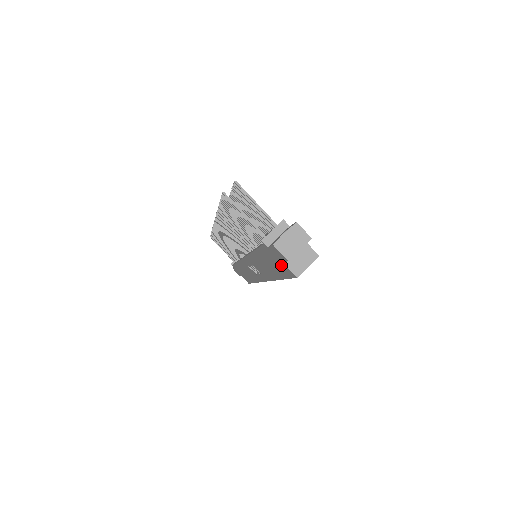
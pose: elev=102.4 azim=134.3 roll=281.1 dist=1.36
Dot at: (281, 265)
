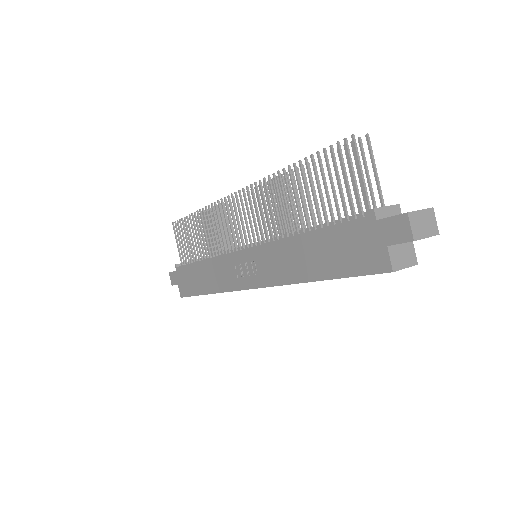
Dot at: (371, 251)
